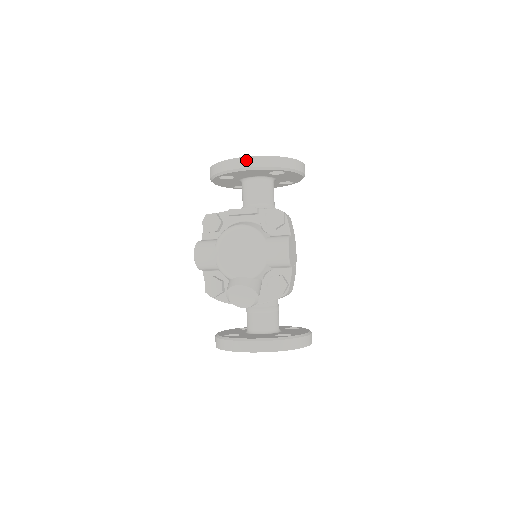
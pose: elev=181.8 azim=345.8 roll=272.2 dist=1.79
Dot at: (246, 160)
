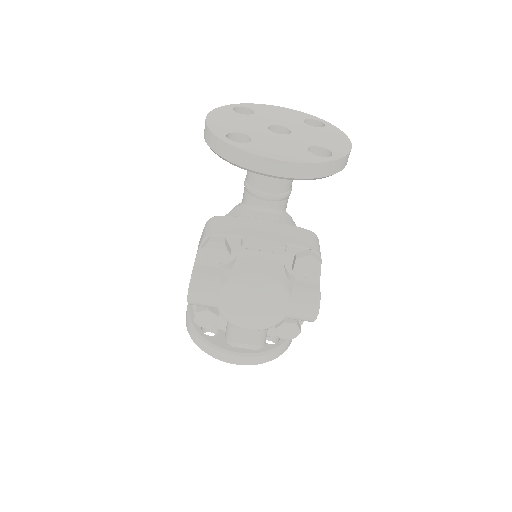
Dot at: (282, 166)
